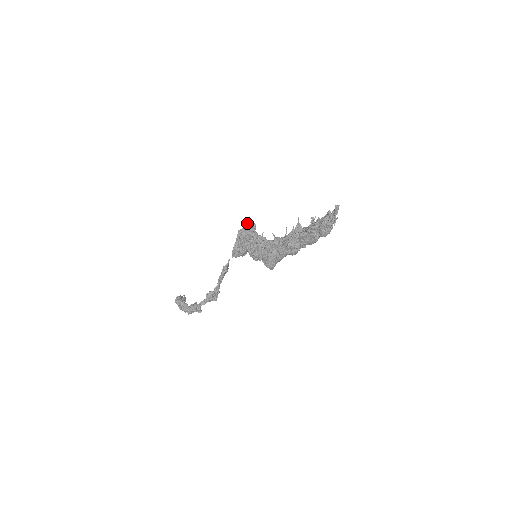
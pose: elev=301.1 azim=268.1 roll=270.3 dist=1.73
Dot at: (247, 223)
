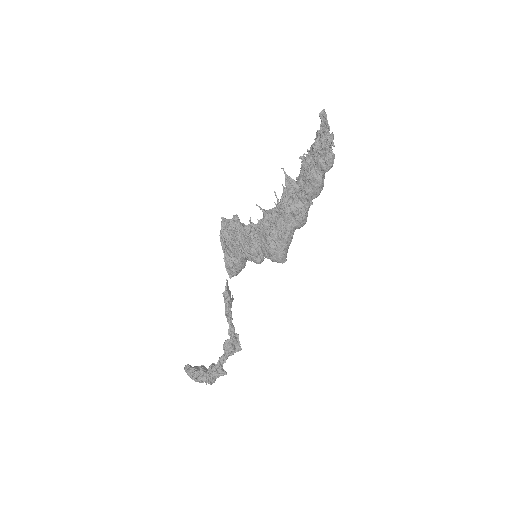
Dot at: (224, 218)
